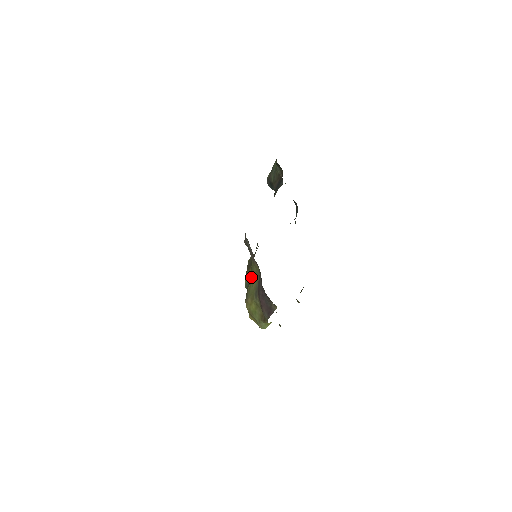
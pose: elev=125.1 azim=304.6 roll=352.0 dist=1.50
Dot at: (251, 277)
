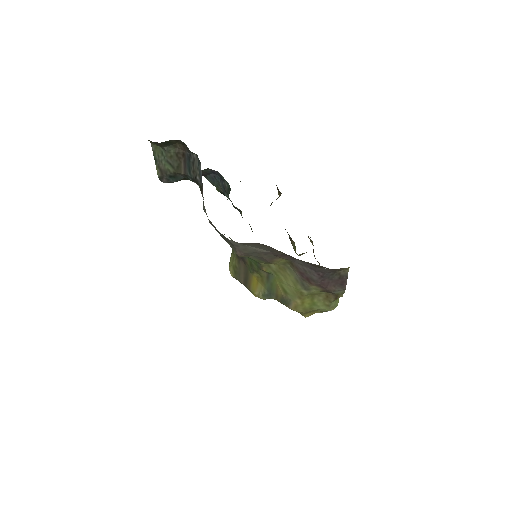
Dot at: (273, 281)
